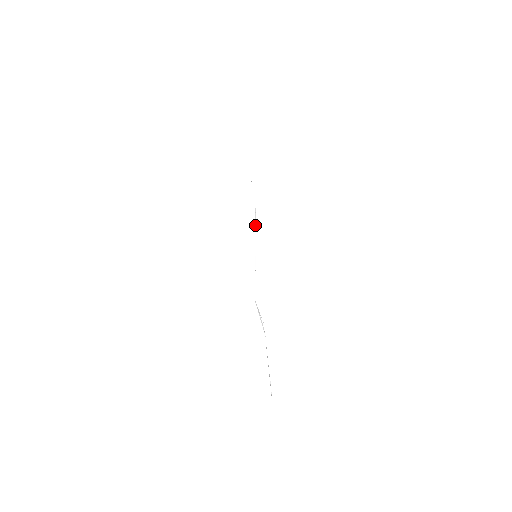
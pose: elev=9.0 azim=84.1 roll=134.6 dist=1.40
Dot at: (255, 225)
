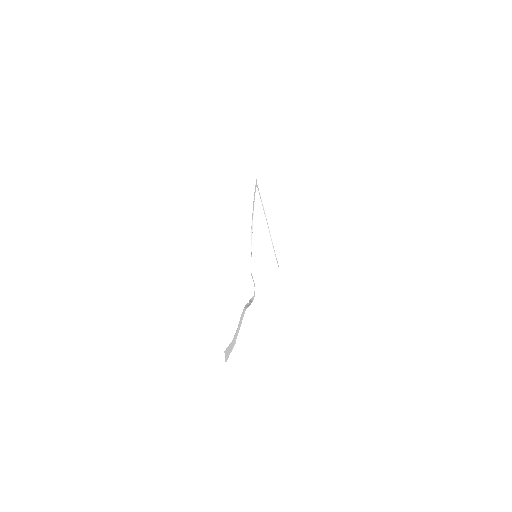
Dot at: occluded
